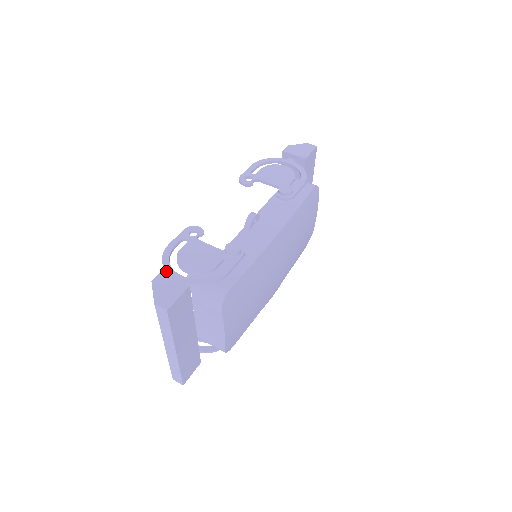
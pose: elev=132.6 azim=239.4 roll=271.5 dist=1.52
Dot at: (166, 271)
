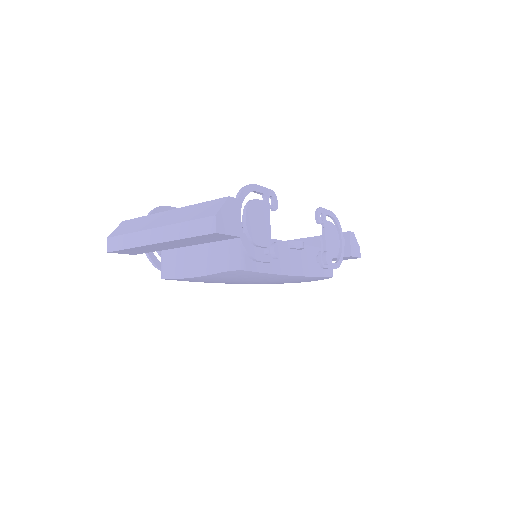
Dot at: occluded
